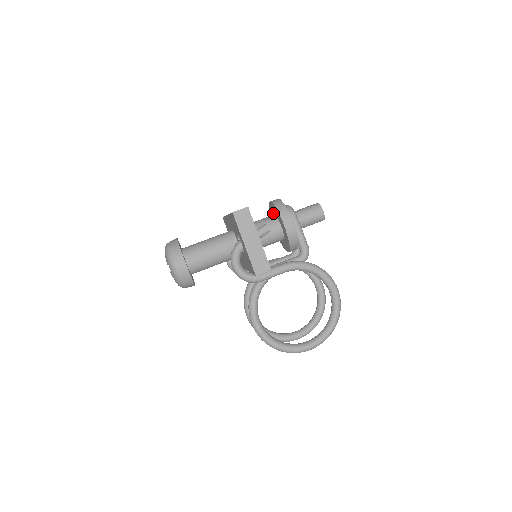
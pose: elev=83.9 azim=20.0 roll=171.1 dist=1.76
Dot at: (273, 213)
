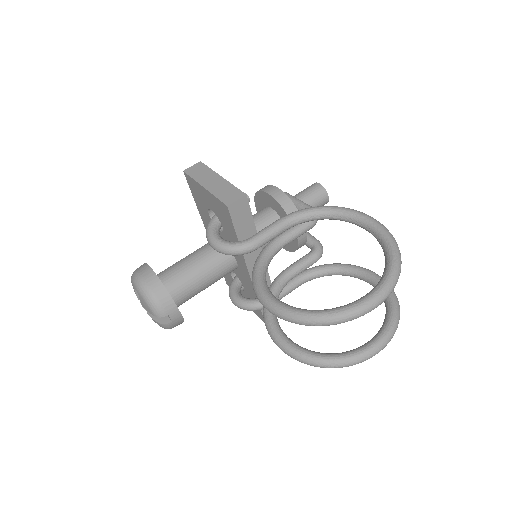
Dot at: occluded
